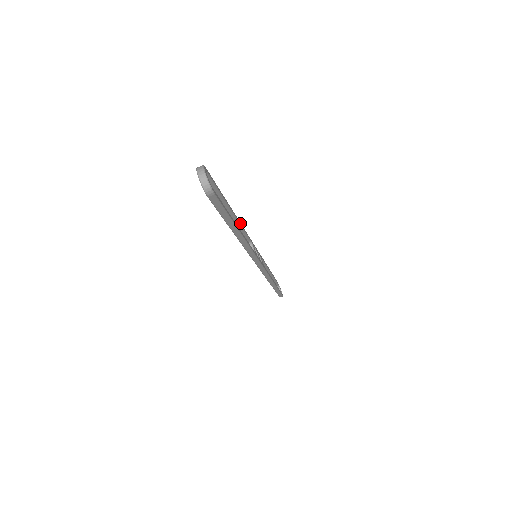
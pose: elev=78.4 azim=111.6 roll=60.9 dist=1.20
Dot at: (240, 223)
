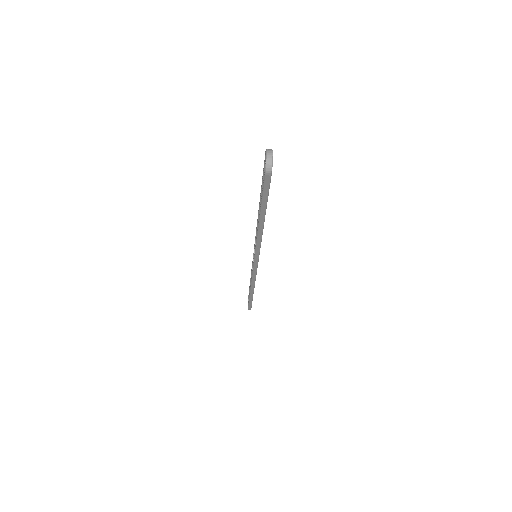
Dot at: occluded
